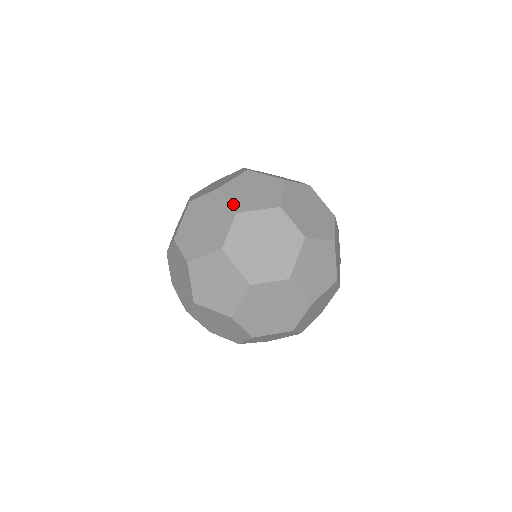
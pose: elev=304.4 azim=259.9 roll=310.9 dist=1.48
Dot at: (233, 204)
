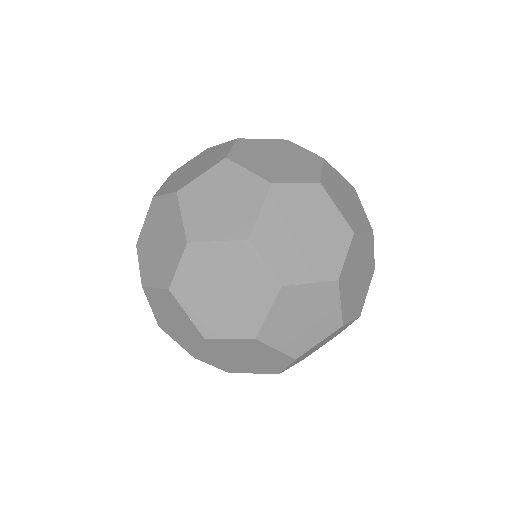
Dot at: (287, 351)
